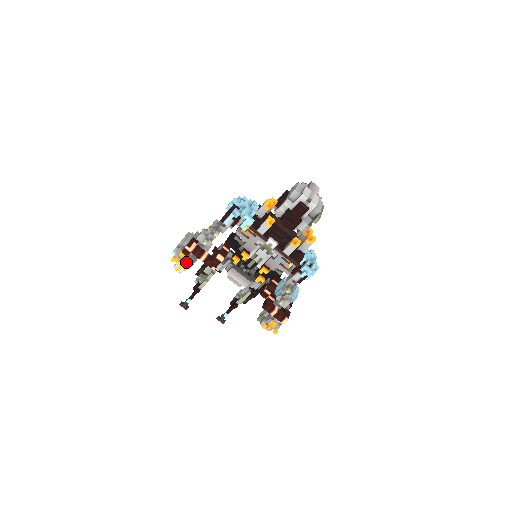
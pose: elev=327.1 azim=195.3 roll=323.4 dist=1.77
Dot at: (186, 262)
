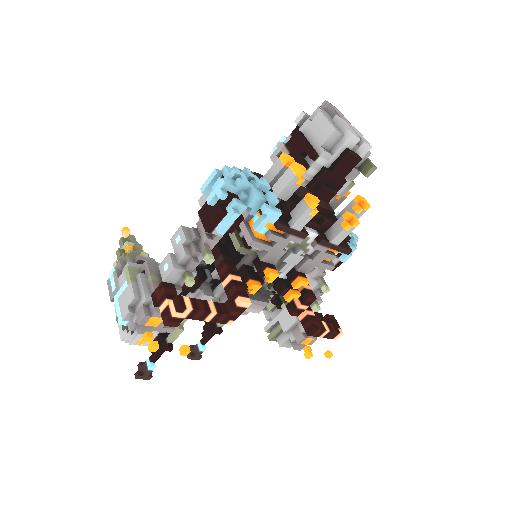
Dot at: (161, 329)
